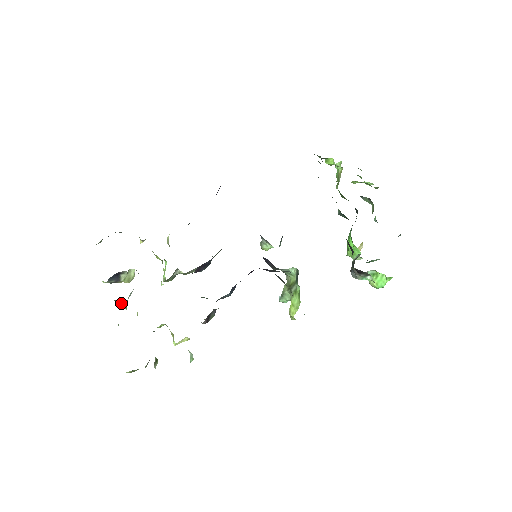
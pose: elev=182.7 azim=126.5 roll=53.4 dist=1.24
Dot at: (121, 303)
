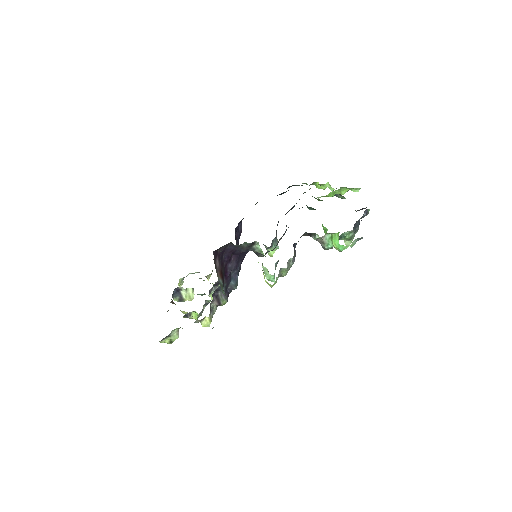
Dot at: occluded
